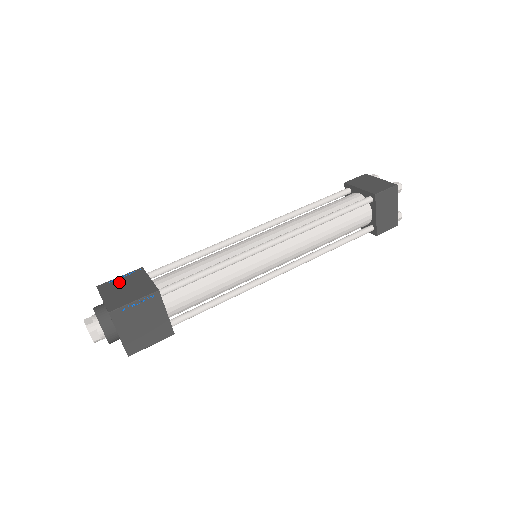
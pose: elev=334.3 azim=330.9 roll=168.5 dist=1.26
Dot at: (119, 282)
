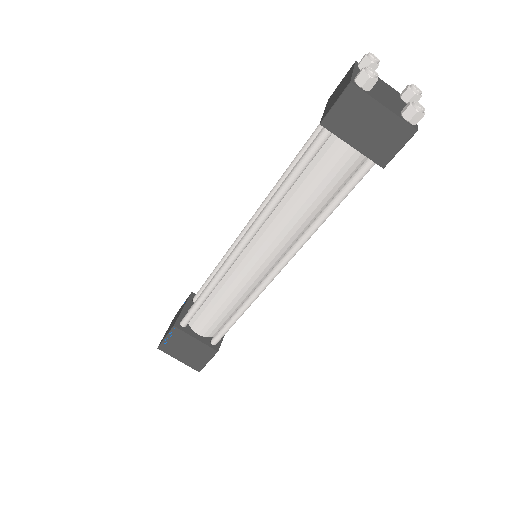
Dot at: occluded
